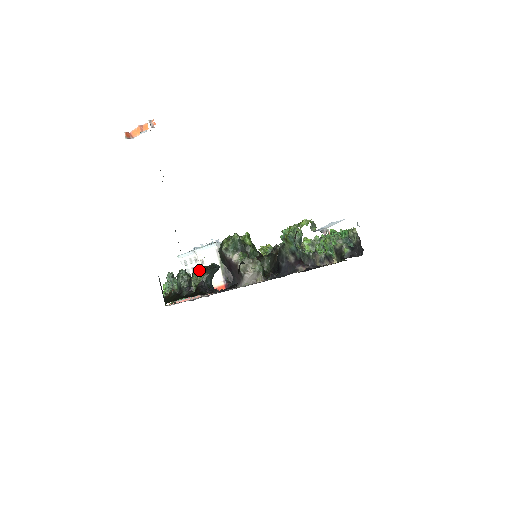
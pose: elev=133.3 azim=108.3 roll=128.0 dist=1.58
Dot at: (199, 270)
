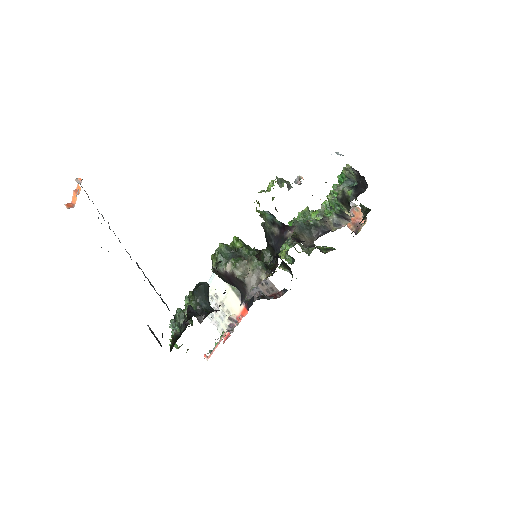
Dot at: (189, 298)
